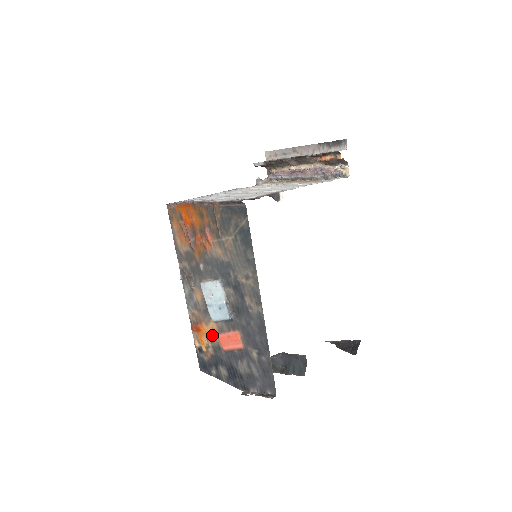
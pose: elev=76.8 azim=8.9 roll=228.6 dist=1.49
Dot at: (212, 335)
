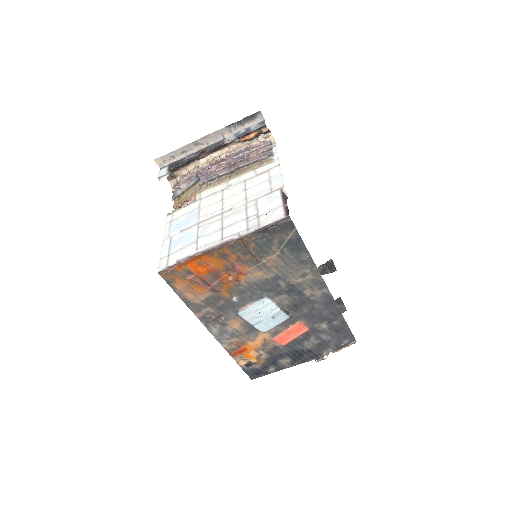
Dot at: (264, 344)
